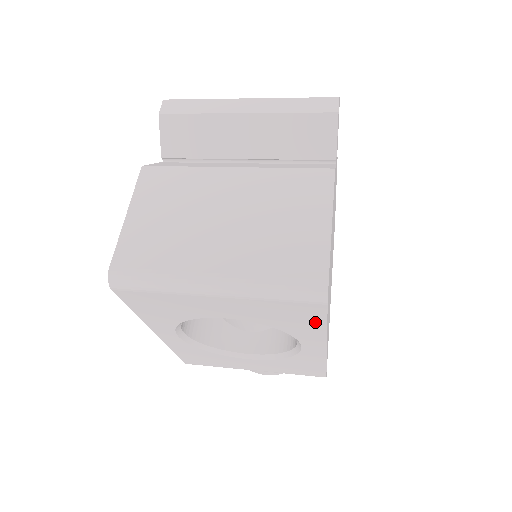
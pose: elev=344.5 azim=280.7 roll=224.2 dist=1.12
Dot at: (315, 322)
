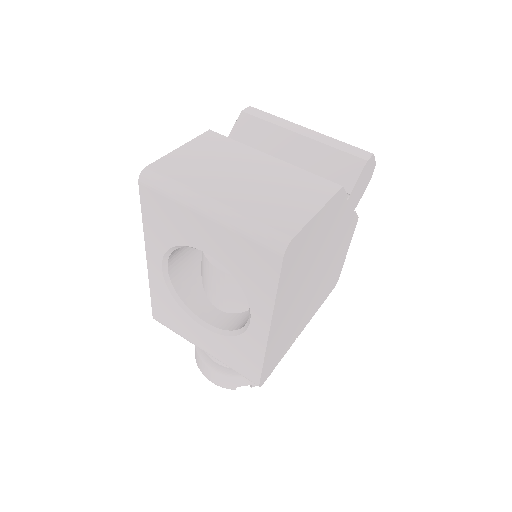
Dot at: (269, 282)
